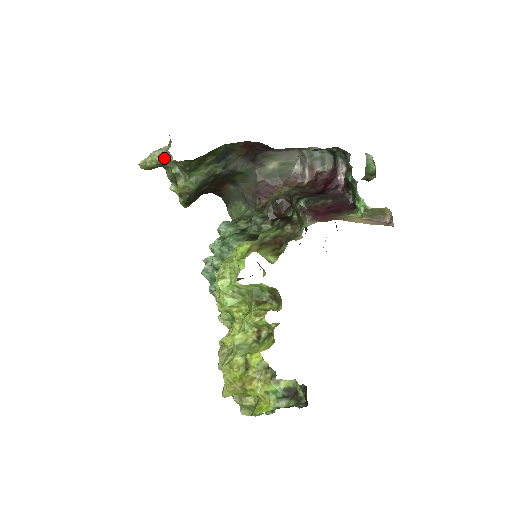
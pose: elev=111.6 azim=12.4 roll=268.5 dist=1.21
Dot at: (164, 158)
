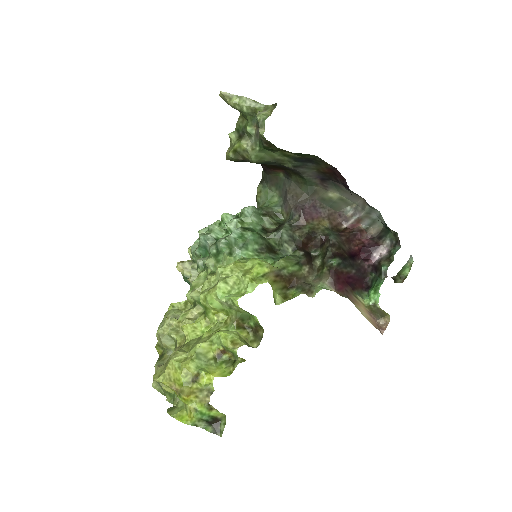
Dot at: (251, 112)
